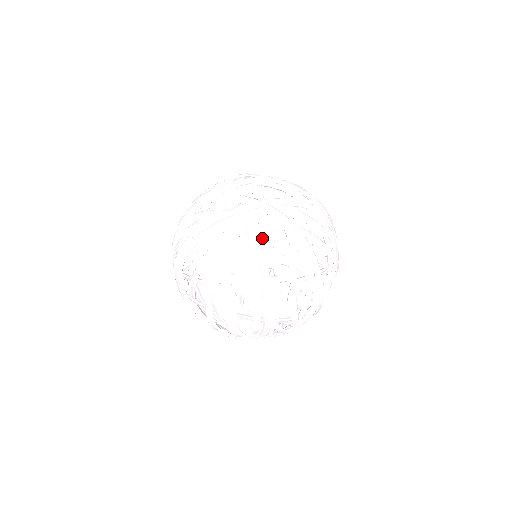
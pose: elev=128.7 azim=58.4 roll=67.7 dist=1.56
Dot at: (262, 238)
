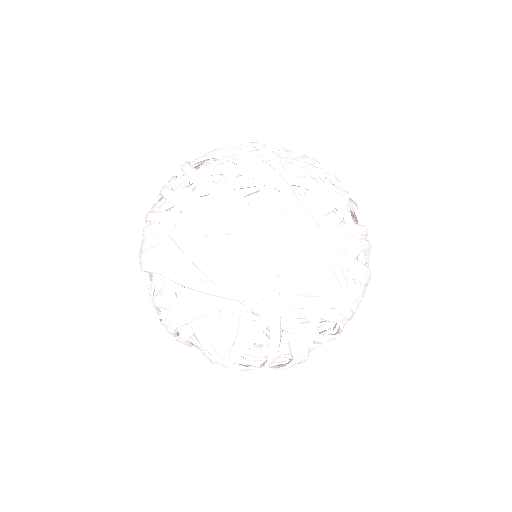
Dot at: (247, 332)
